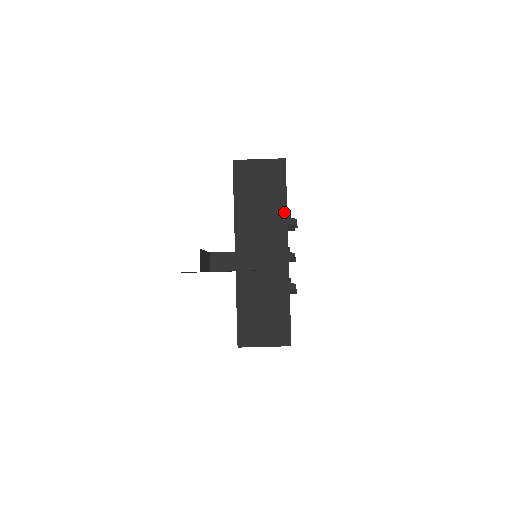
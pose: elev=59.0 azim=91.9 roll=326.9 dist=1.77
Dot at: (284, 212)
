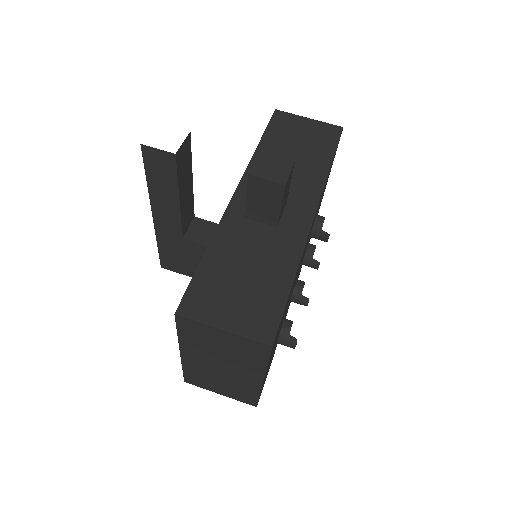
Dot at: (324, 173)
